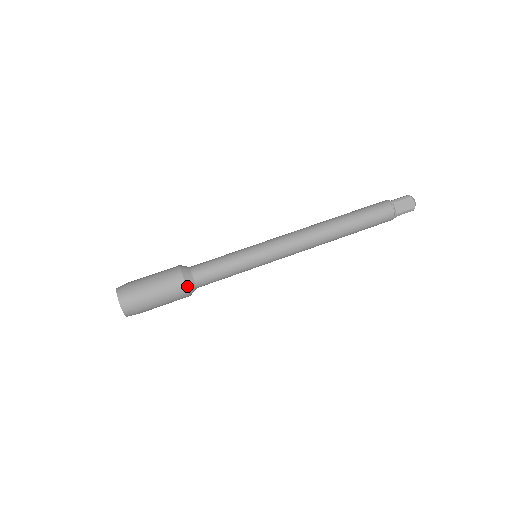
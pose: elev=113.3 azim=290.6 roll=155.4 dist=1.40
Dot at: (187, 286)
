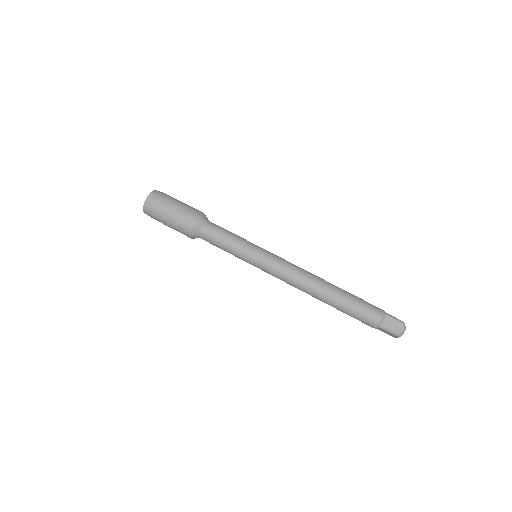
Dot at: (195, 225)
